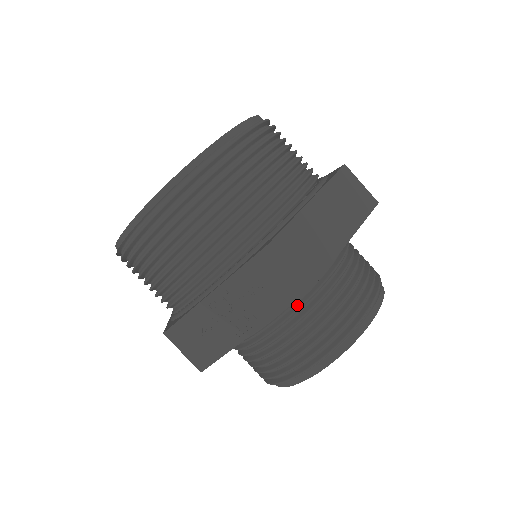
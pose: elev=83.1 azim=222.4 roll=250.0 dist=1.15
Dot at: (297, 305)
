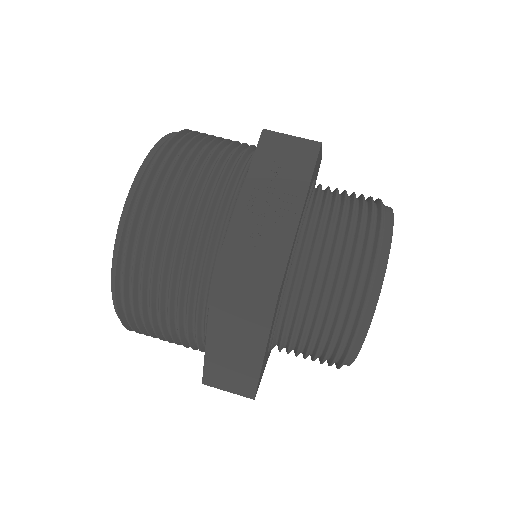
Dot at: (321, 207)
